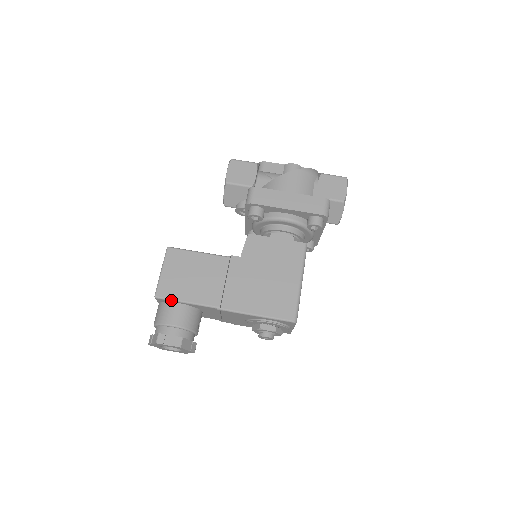
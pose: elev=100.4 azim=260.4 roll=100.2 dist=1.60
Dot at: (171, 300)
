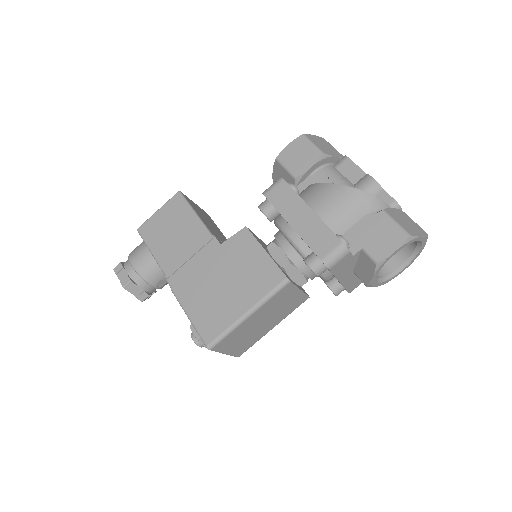
Dot at: (144, 241)
